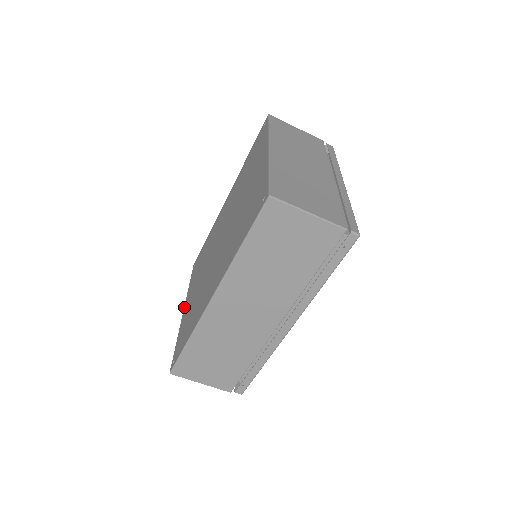
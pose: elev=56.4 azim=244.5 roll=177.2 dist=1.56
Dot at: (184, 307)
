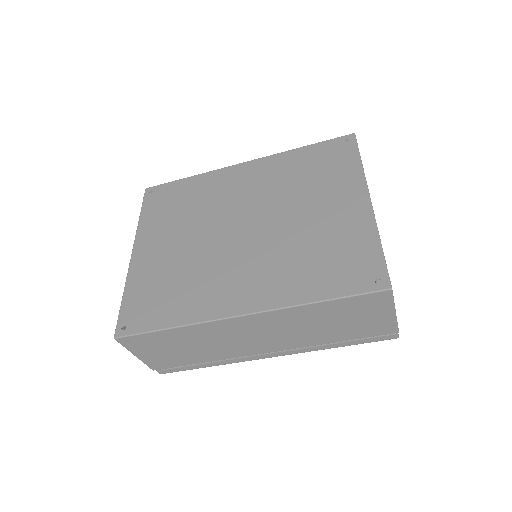
Dot at: (135, 248)
